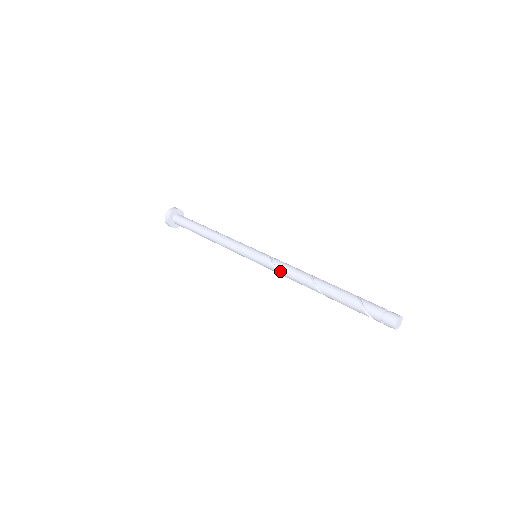
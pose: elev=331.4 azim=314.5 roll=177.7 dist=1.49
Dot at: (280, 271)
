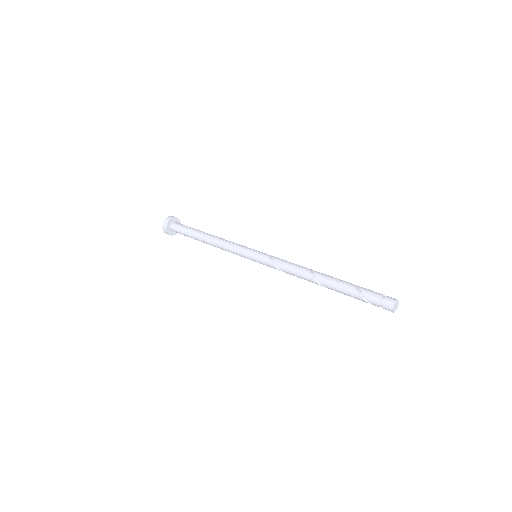
Dot at: (281, 269)
